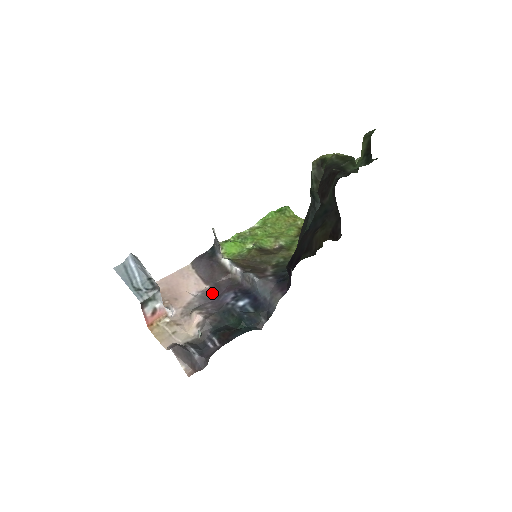
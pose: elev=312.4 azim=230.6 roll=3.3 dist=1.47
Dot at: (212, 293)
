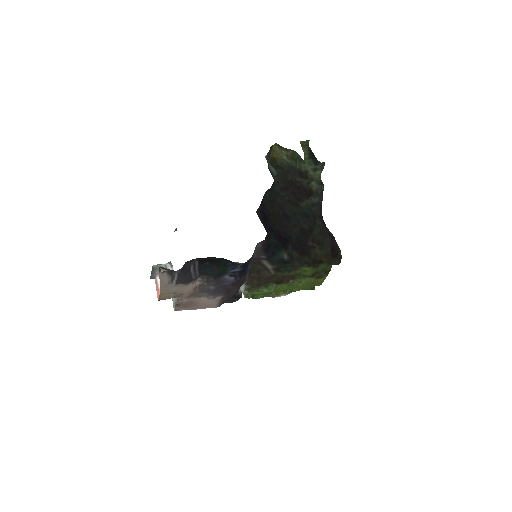
Dot at: (221, 293)
